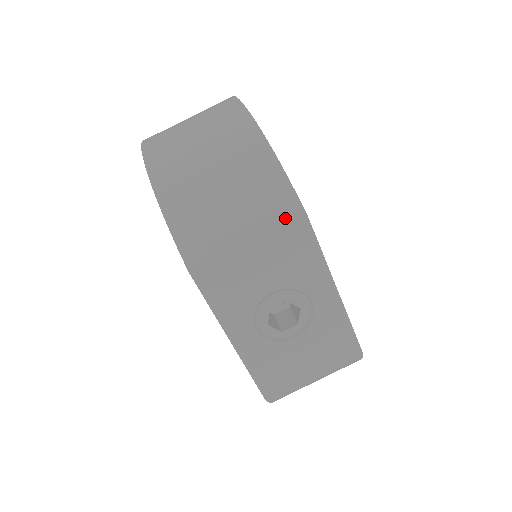
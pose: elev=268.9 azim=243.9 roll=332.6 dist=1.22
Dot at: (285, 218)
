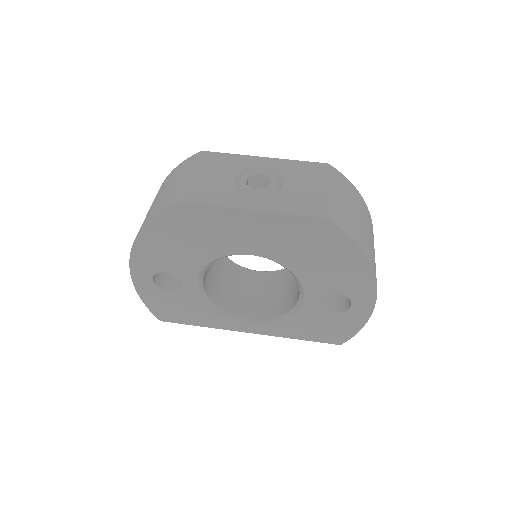
Dot at: (195, 160)
